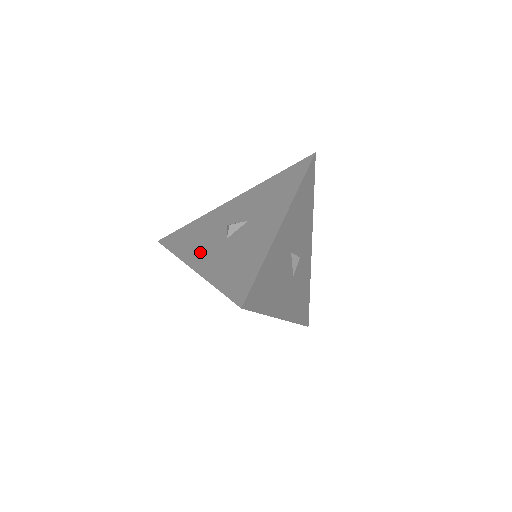
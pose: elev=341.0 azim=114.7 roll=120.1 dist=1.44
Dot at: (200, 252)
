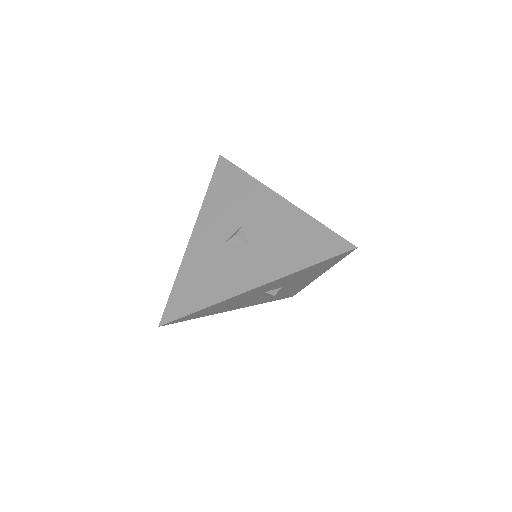
Dot at: (209, 226)
